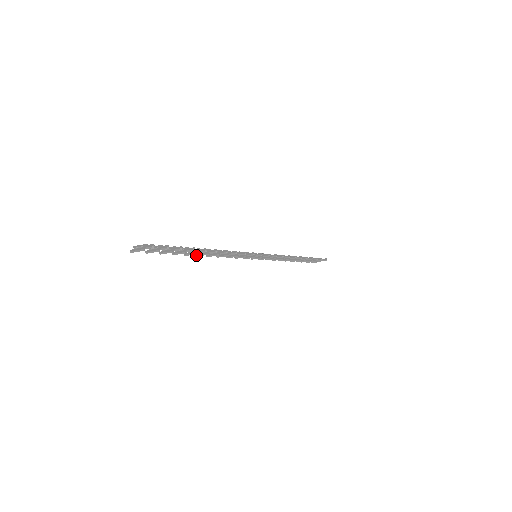
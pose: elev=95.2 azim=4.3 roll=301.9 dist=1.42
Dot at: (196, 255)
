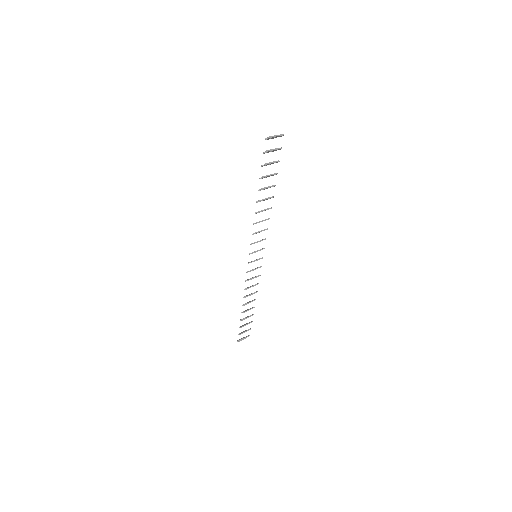
Dot at: (259, 200)
